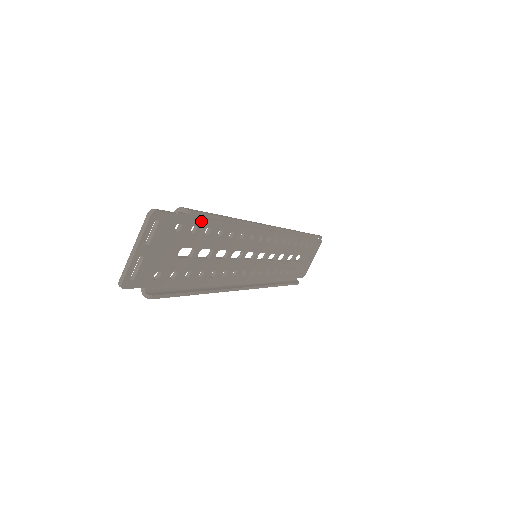
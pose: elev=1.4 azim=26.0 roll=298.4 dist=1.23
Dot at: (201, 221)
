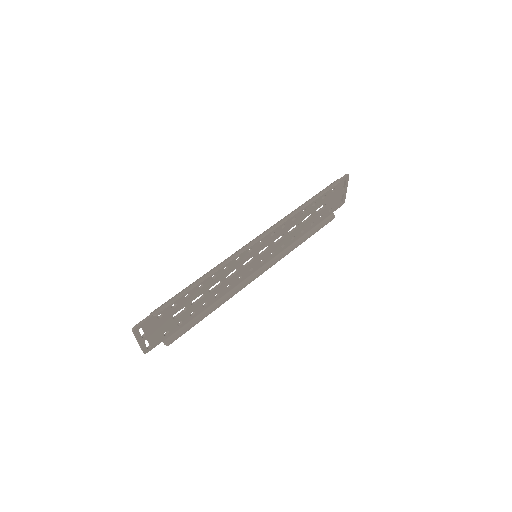
Dot at: occluded
